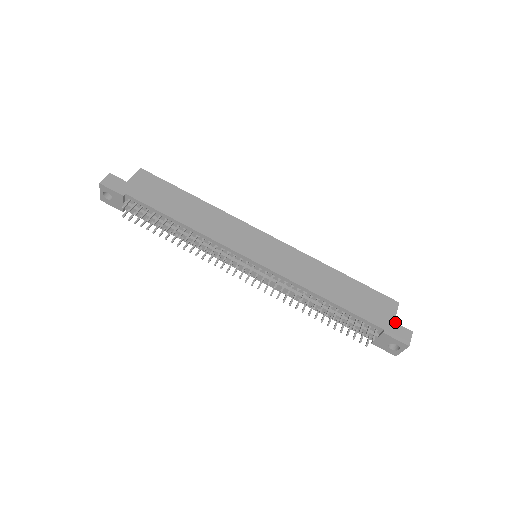
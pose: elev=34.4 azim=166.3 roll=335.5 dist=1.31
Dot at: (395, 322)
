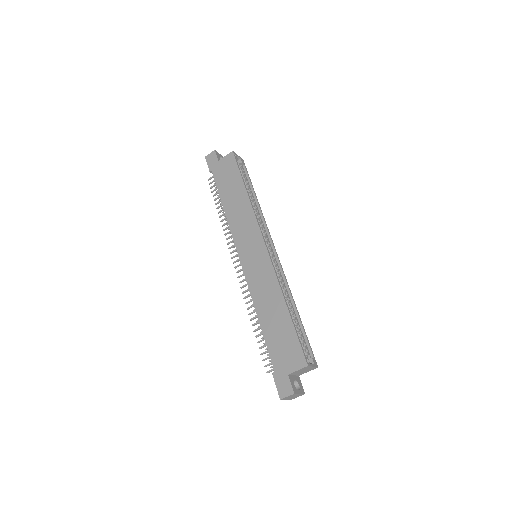
Dot at: (288, 375)
